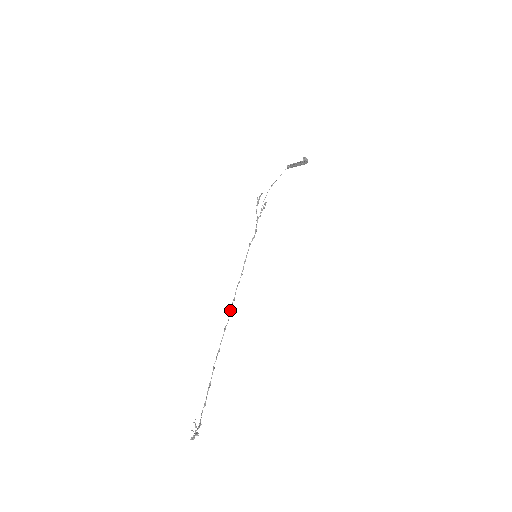
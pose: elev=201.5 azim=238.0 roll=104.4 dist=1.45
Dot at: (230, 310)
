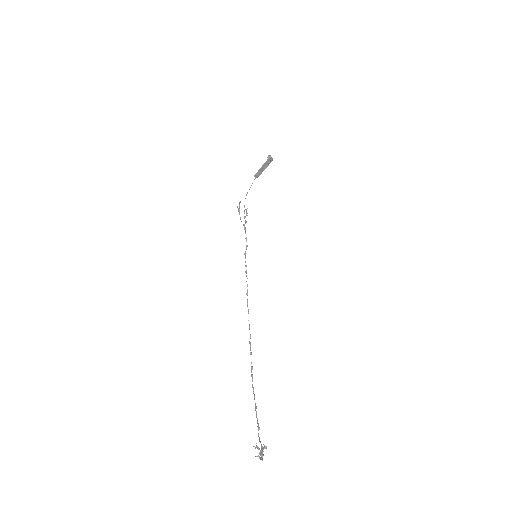
Dot at: occluded
